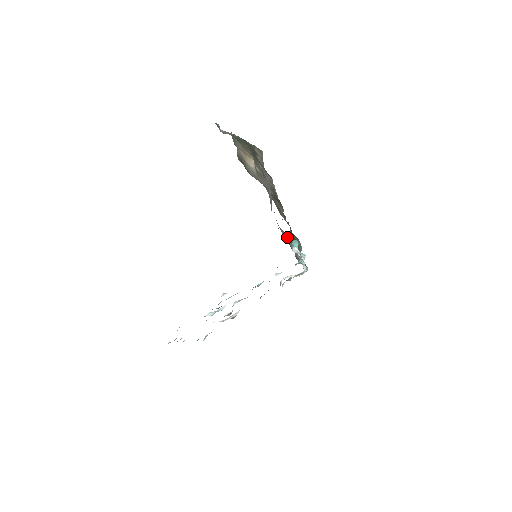
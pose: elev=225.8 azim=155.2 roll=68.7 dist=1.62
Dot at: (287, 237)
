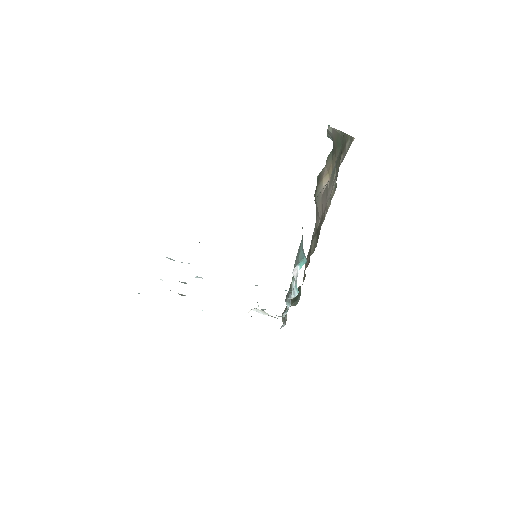
Dot at: (300, 254)
